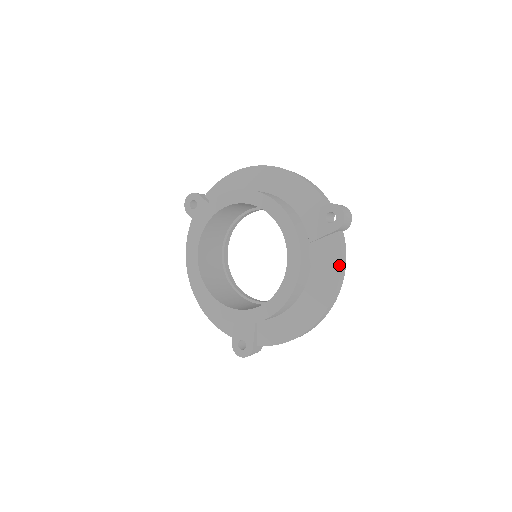
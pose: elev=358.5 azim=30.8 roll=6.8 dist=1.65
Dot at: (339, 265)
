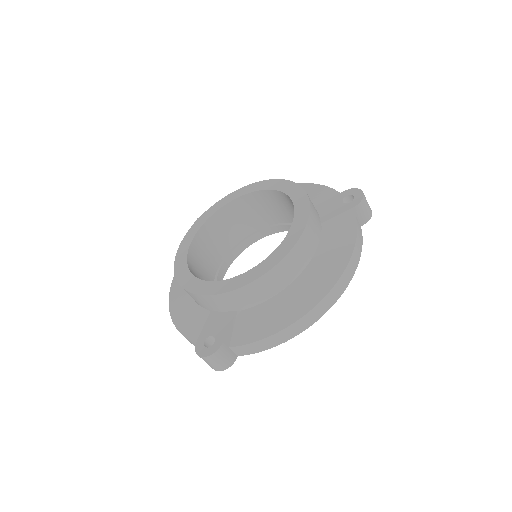
Dot at: (353, 243)
